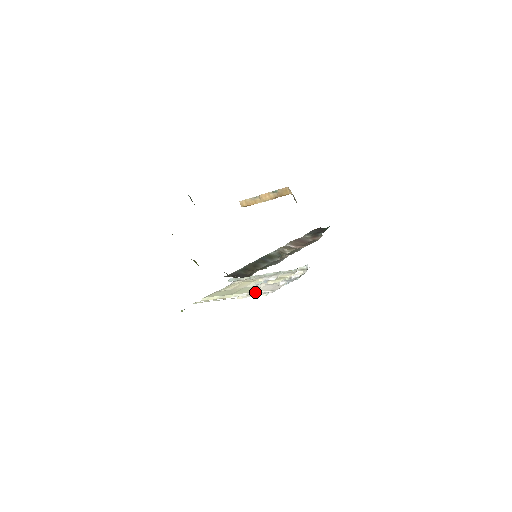
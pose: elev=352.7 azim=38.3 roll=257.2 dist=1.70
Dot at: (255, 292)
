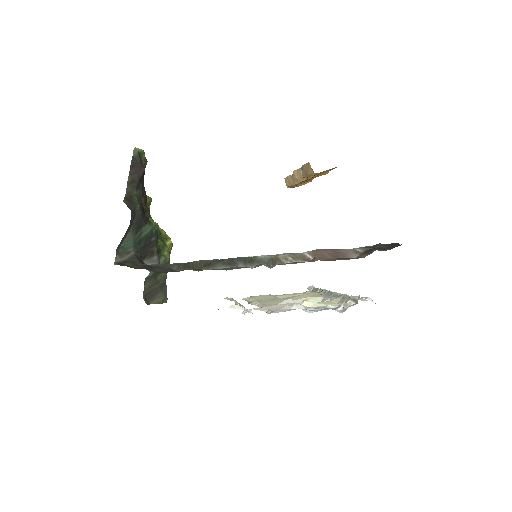
Dot at: (265, 307)
